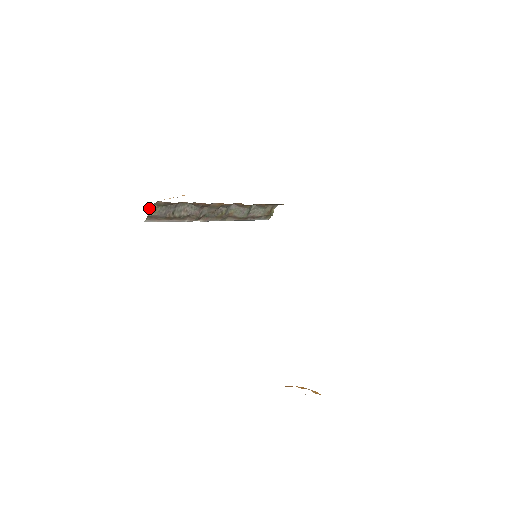
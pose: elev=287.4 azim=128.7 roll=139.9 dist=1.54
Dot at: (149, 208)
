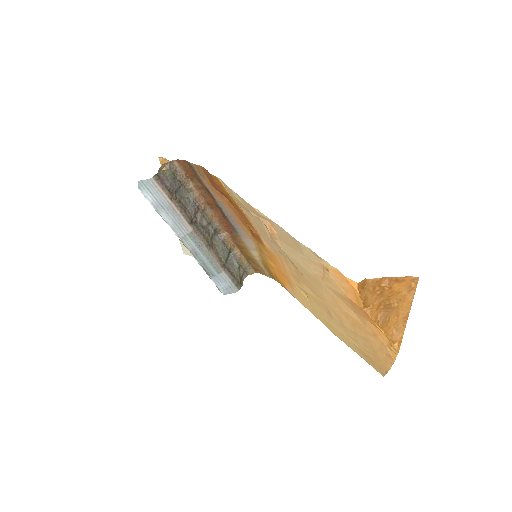
Dot at: (160, 168)
